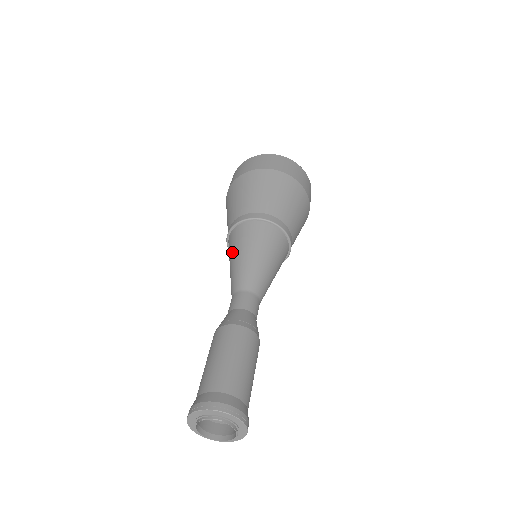
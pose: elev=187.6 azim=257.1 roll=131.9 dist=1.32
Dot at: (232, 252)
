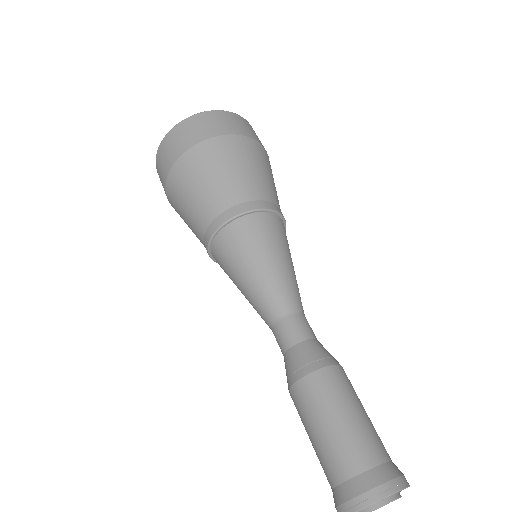
Dot at: (258, 251)
